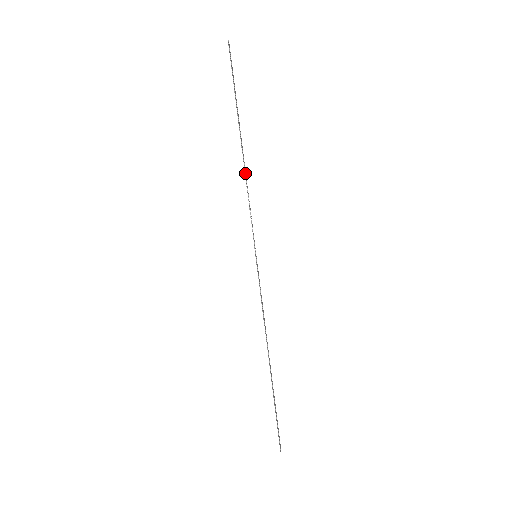
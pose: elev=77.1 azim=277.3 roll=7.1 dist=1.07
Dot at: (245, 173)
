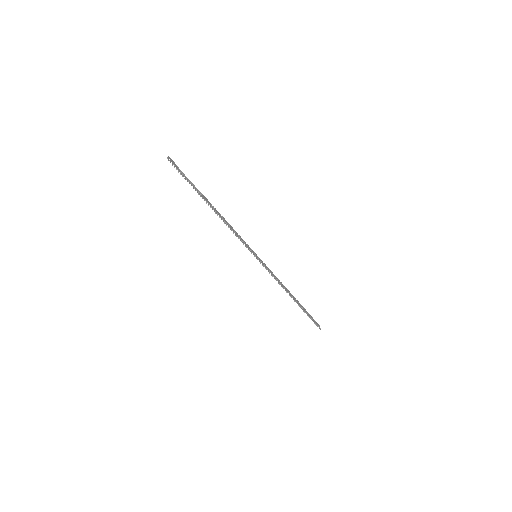
Dot at: occluded
